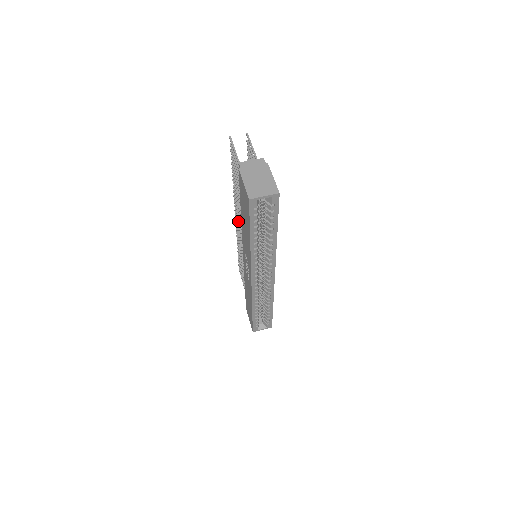
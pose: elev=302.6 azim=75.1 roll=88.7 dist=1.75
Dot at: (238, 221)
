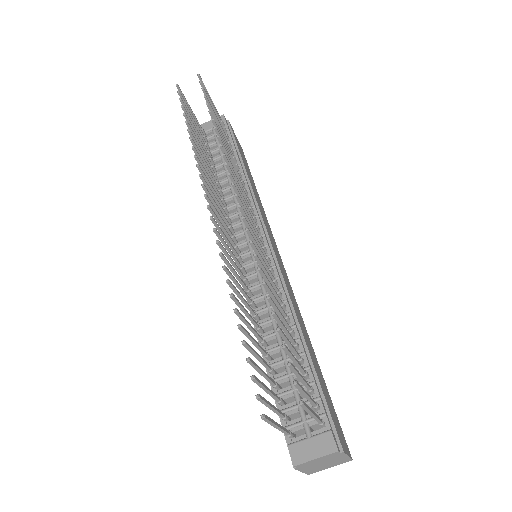
Dot at: (222, 236)
